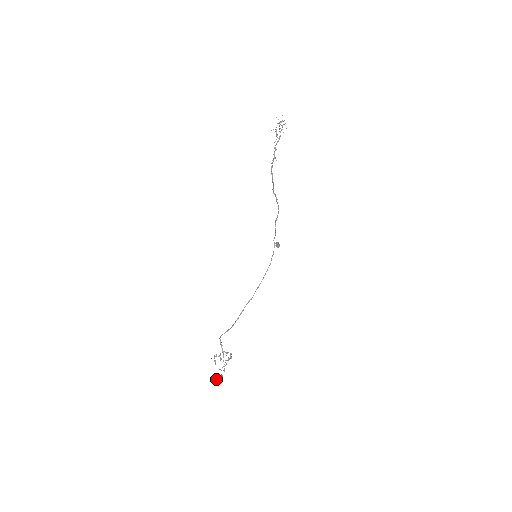
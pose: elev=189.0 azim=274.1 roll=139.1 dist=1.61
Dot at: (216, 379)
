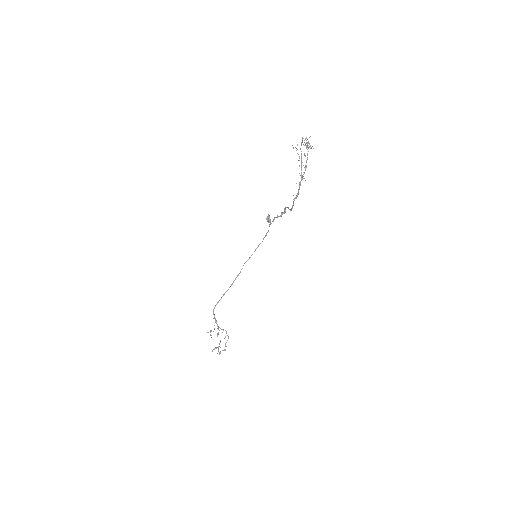
Dot at: occluded
